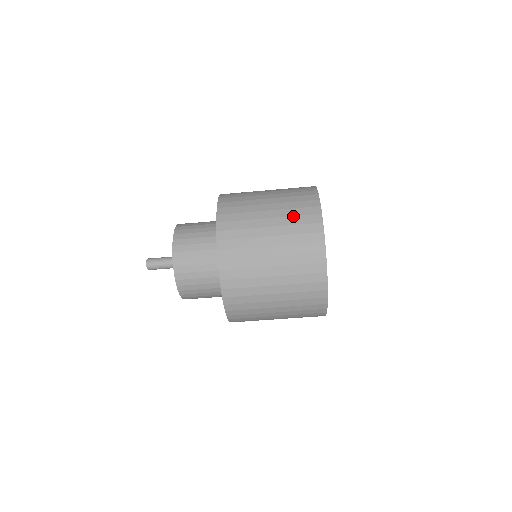
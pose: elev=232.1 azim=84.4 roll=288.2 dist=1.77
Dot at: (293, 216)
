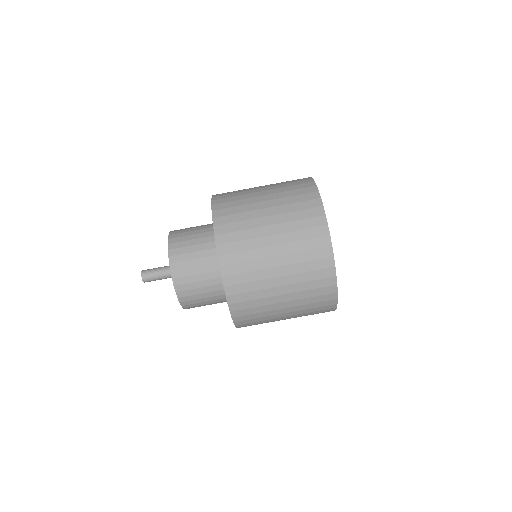
Dot at: (291, 203)
